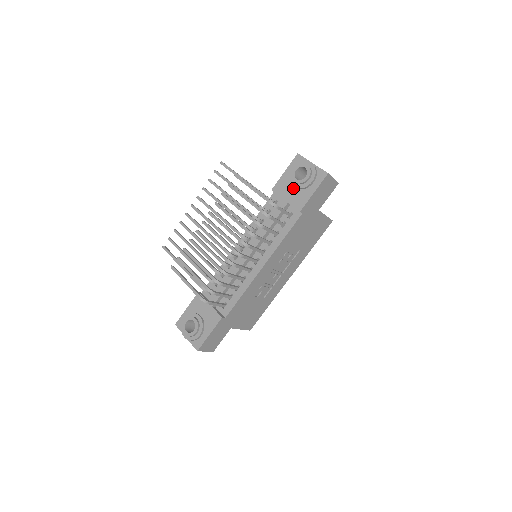
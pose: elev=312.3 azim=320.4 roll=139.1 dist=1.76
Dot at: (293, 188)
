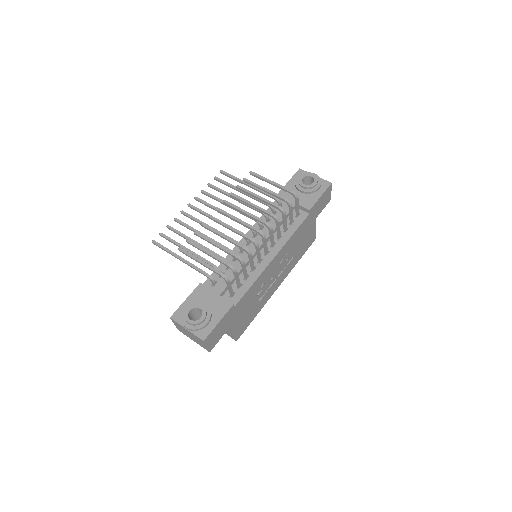
Dot at: (299, 193)
